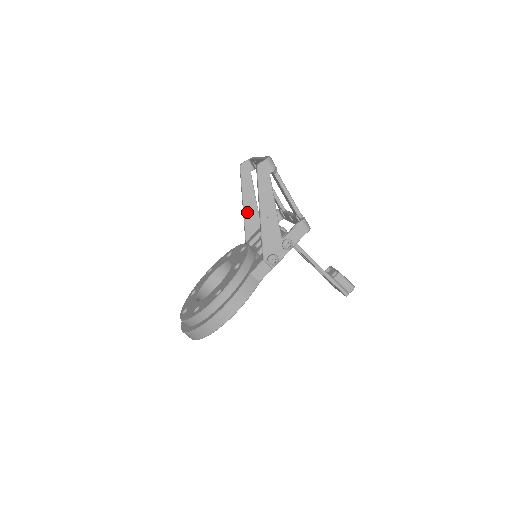
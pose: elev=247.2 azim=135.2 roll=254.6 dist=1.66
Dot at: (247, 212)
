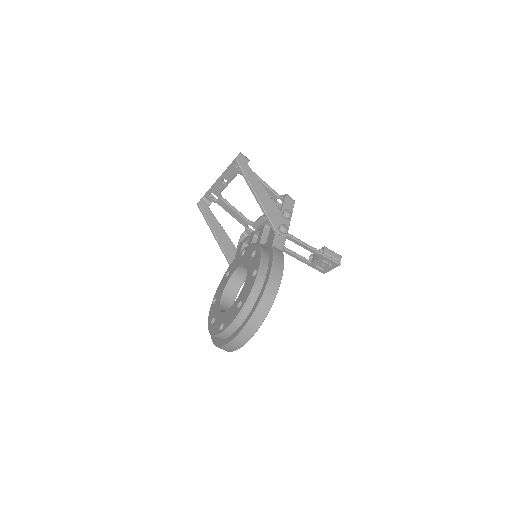
Dot at: (221, 240)
